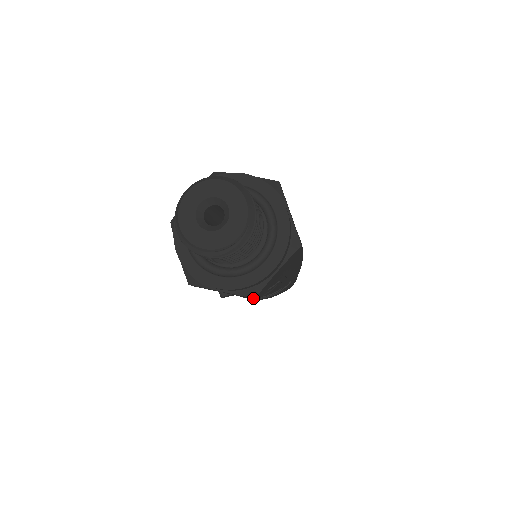
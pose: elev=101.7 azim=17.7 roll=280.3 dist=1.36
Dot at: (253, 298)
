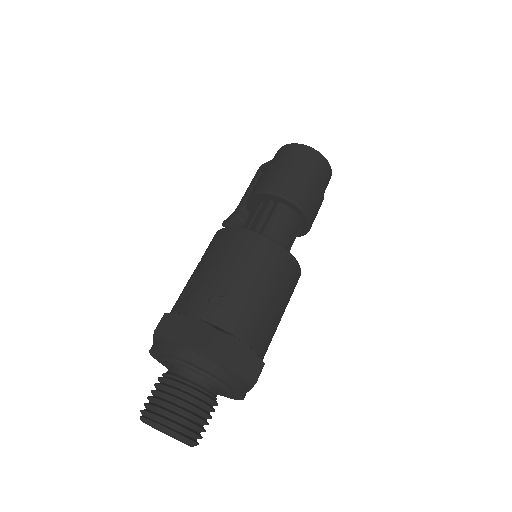
Dot at: occluded
